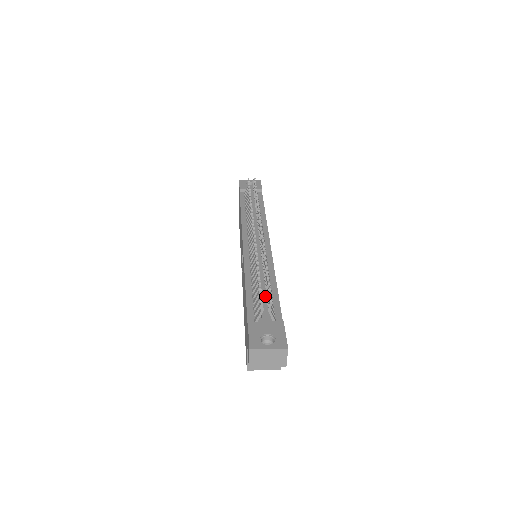
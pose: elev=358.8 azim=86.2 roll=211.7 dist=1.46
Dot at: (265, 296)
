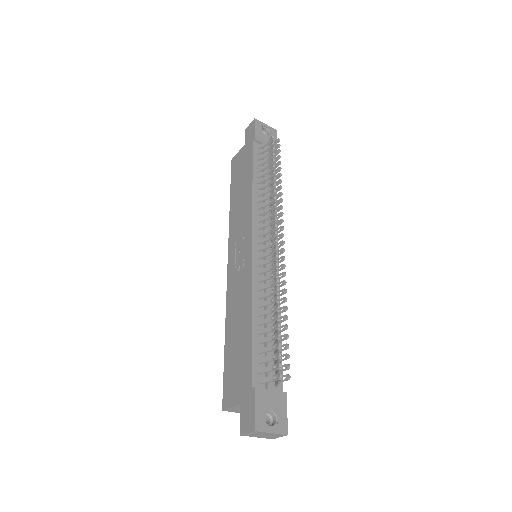
Dot at: occluded
